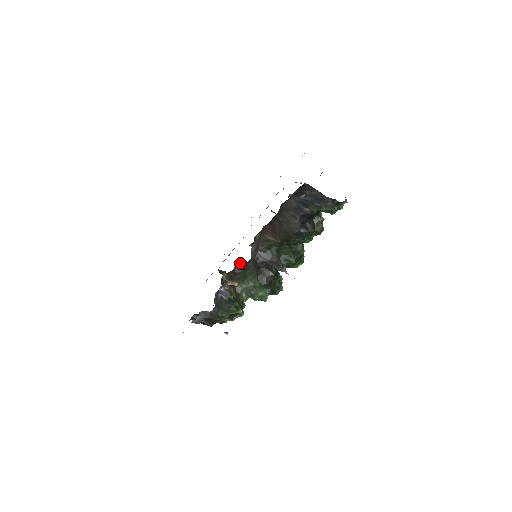
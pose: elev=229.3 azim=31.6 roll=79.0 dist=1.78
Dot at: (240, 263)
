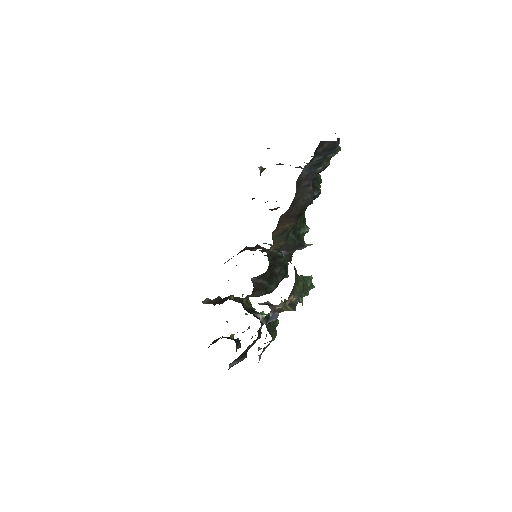
Dot at: (258, 276)
